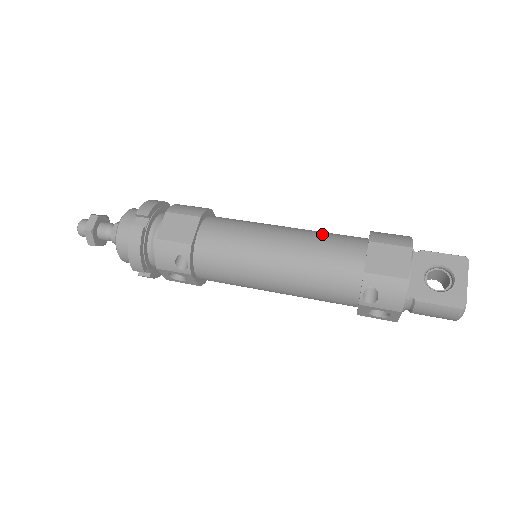
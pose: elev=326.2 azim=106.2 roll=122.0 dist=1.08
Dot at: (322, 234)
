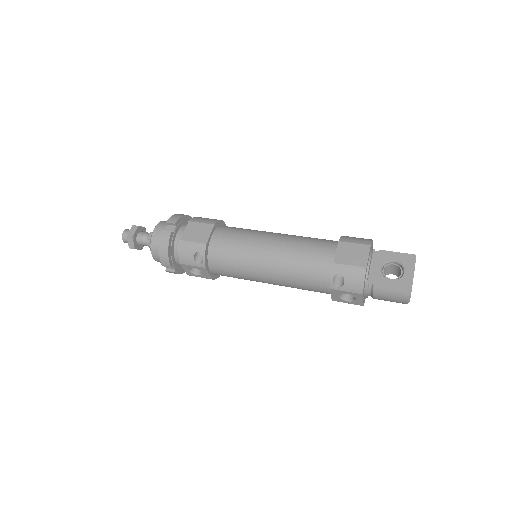
Dot at: (305, 237)
